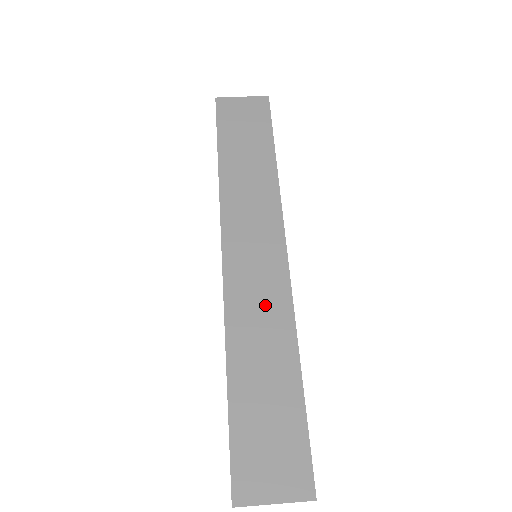
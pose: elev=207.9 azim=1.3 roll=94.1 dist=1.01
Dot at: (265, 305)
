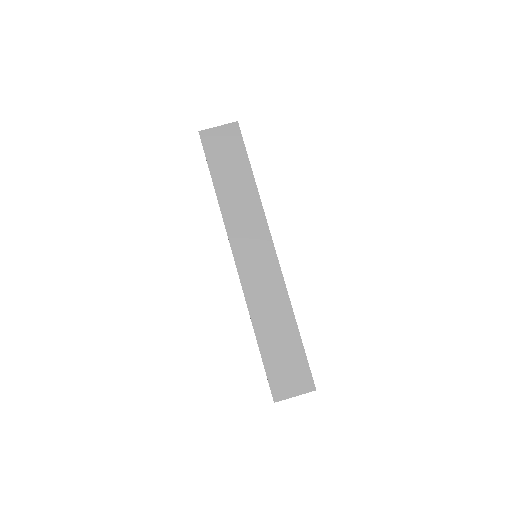
Dot at: (269, 289)
